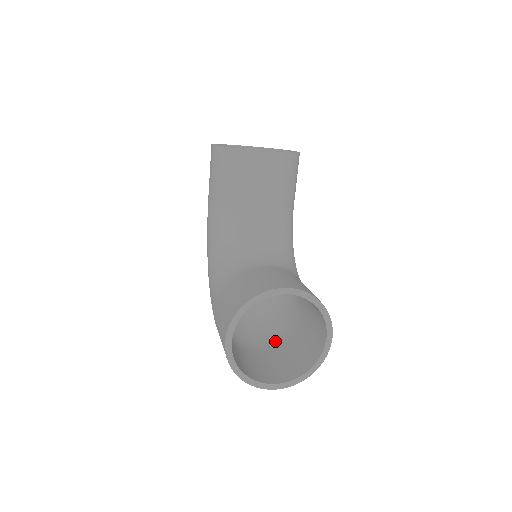
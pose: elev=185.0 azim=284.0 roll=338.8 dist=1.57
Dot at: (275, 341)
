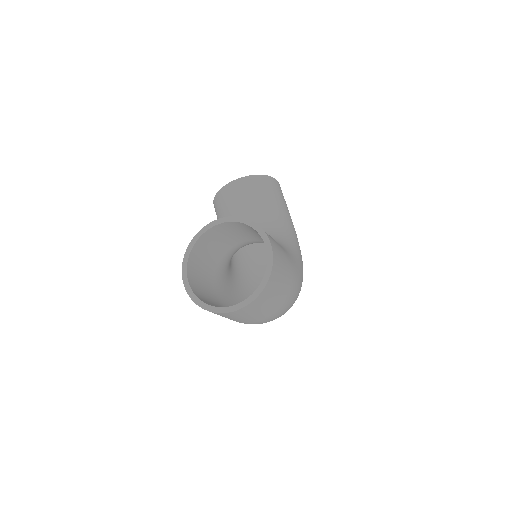
Dot at: occluded
